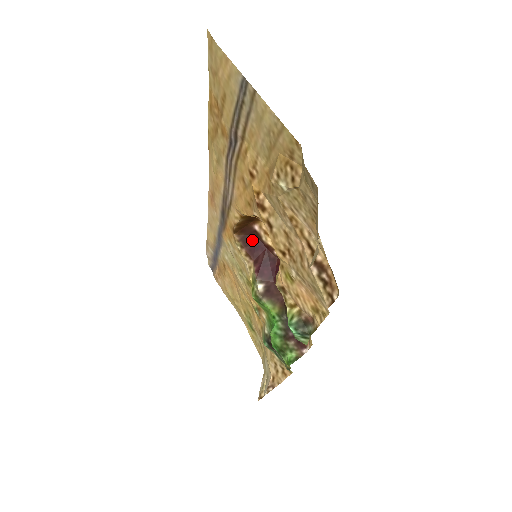
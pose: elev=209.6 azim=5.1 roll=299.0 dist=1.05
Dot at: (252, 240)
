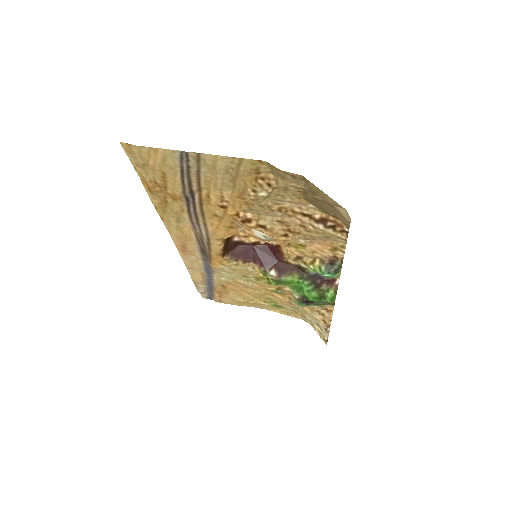
Dot at: (239, 250)
